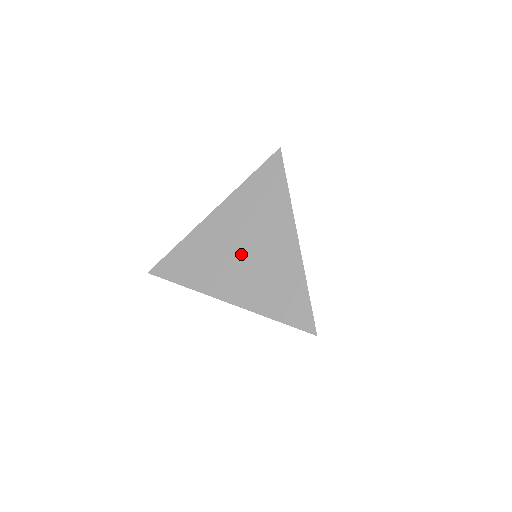
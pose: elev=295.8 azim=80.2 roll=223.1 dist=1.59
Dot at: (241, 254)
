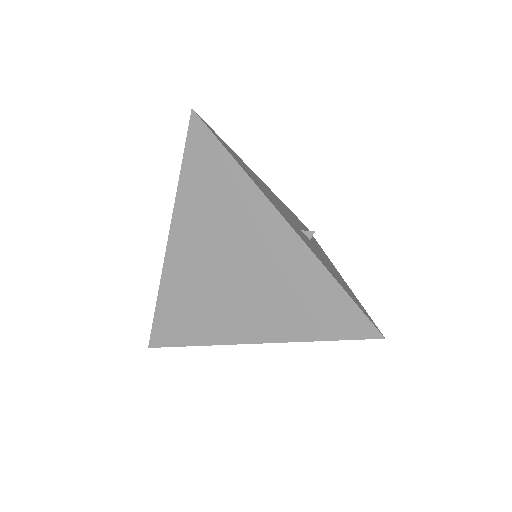
Dot at: (231, 277)
